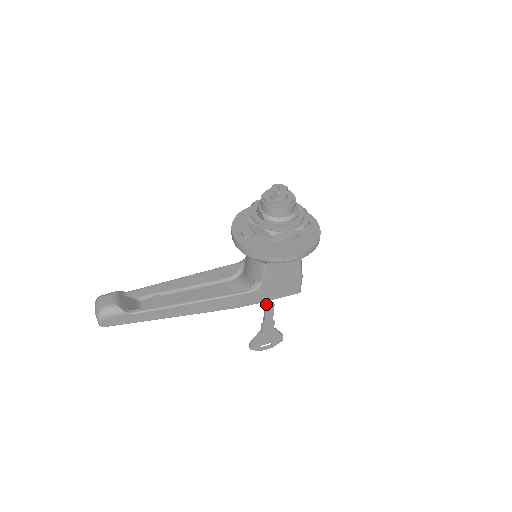
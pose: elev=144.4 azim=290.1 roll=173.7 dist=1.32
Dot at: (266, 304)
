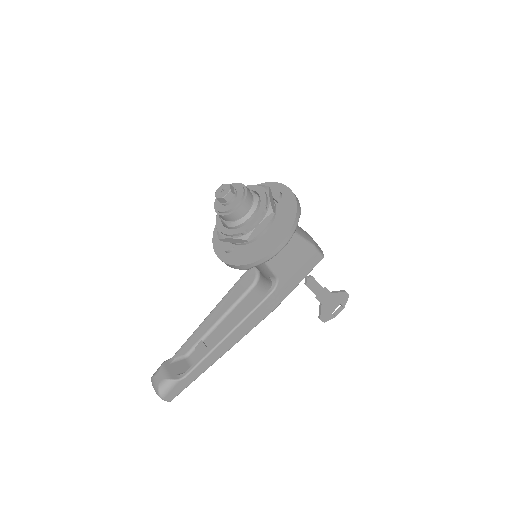
Dot at: (305, 281)
